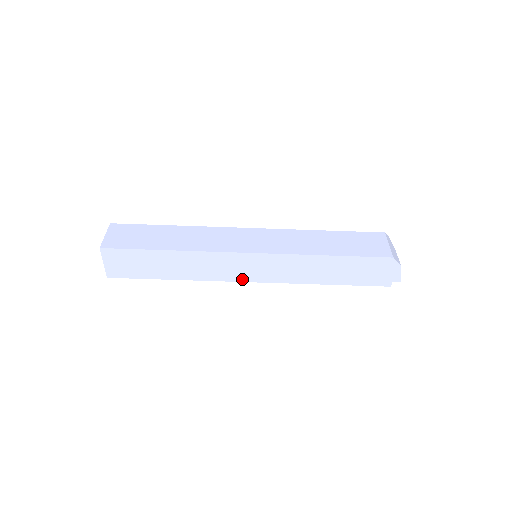
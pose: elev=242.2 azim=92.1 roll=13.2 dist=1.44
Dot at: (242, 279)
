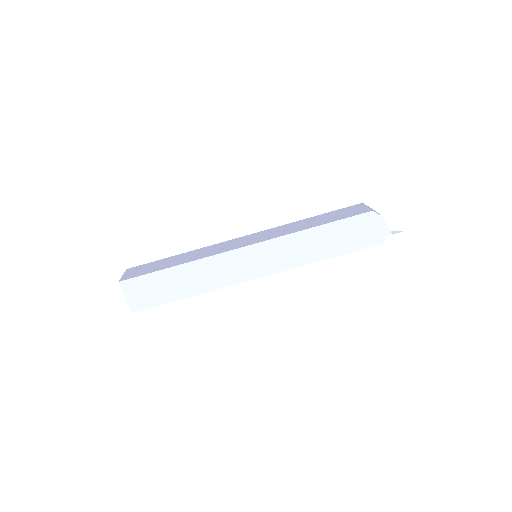
Dot at: (249, 277)
